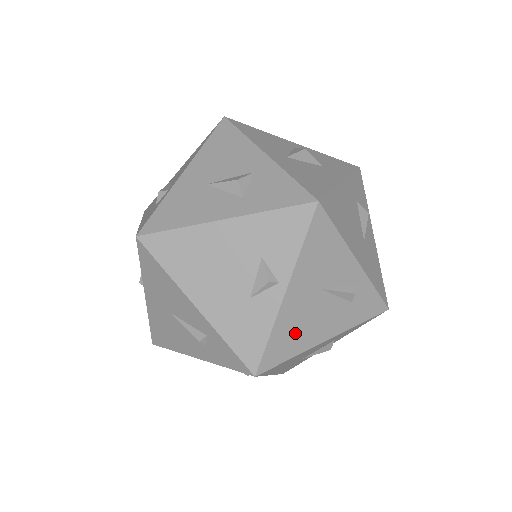
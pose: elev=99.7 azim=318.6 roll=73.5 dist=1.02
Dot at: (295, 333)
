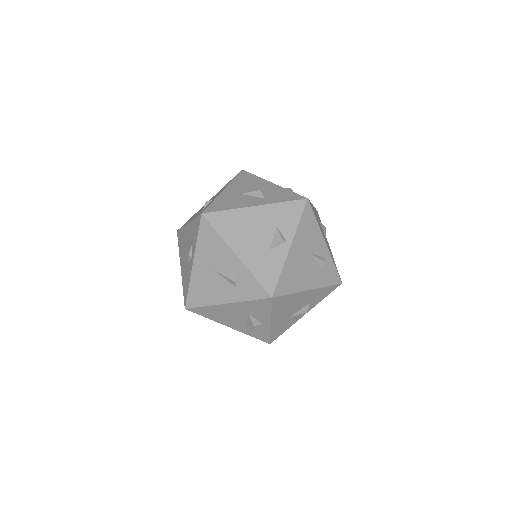
Dot at: (294, 277)
